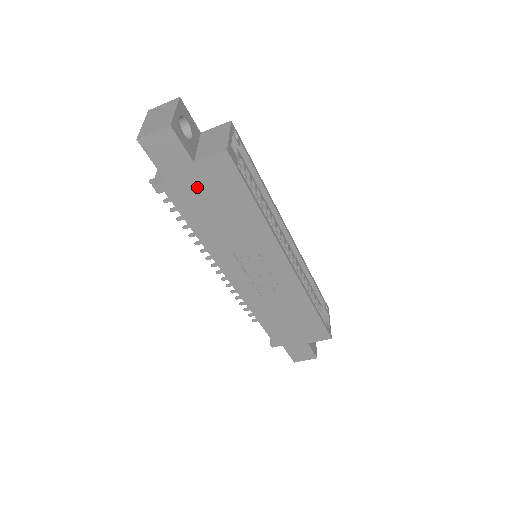
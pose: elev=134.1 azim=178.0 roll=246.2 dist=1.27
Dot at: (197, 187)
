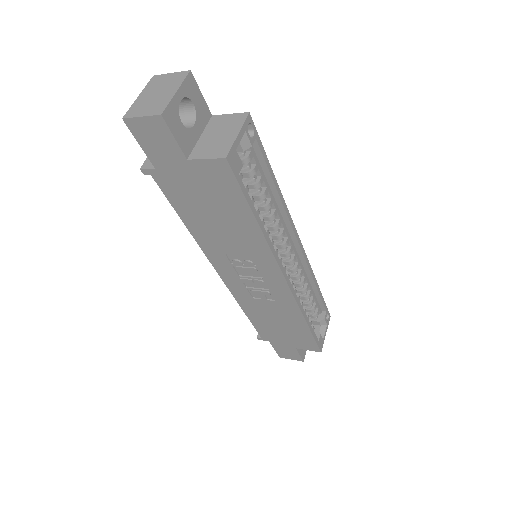
Dot at: (190, 184)
